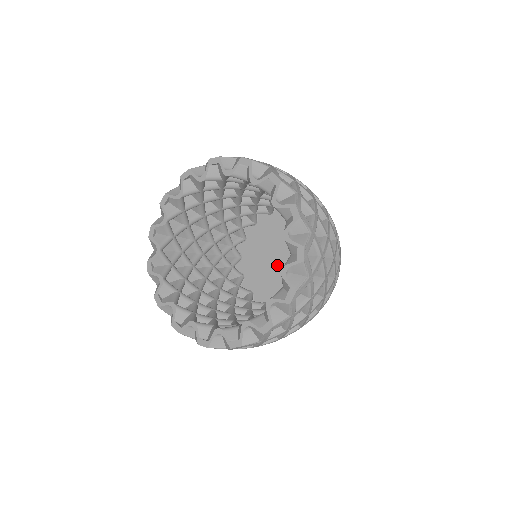
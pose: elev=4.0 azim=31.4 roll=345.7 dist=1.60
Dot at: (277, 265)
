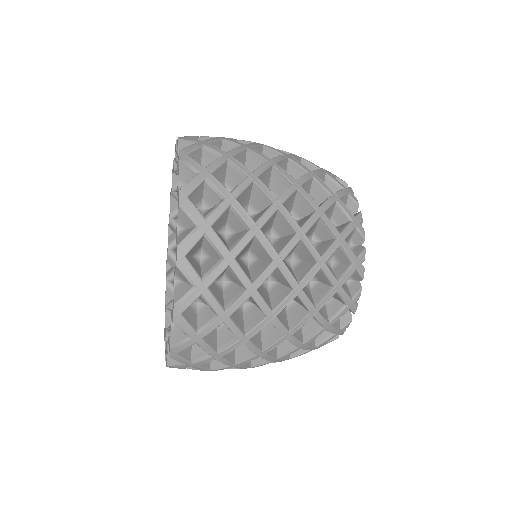
Dot at: occluded
